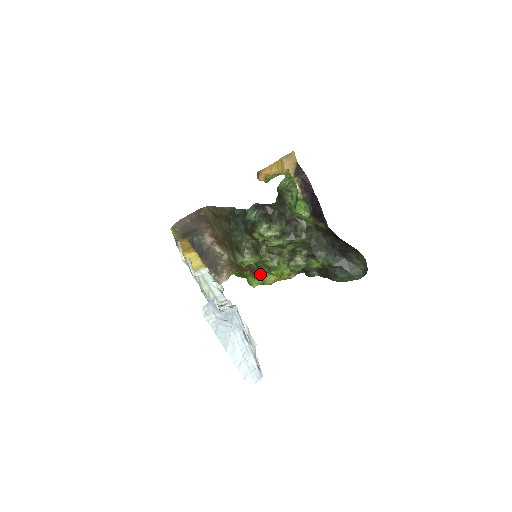
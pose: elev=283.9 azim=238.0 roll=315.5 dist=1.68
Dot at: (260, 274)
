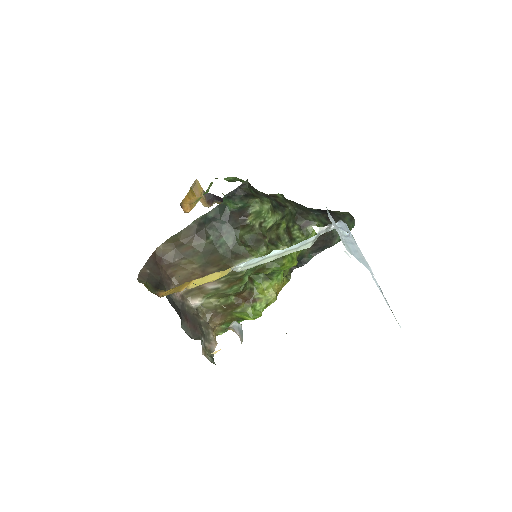
Dot at: (259, 294)
